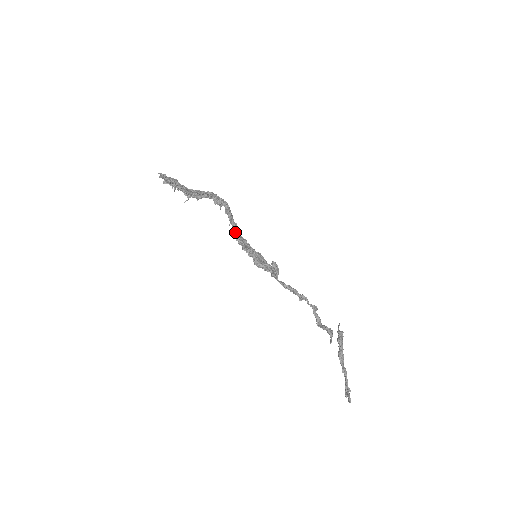
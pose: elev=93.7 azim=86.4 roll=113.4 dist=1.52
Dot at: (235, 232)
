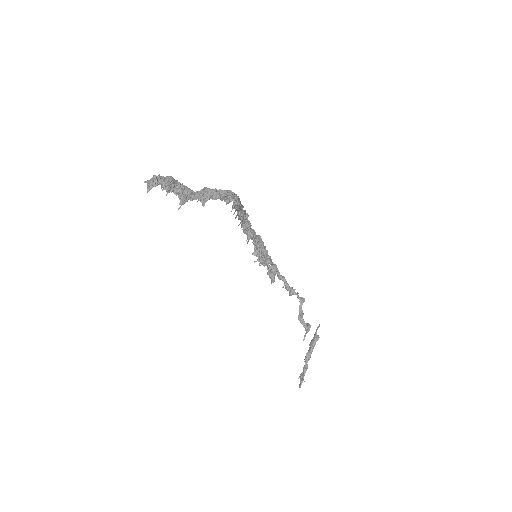
Dot at: (240, 215)
